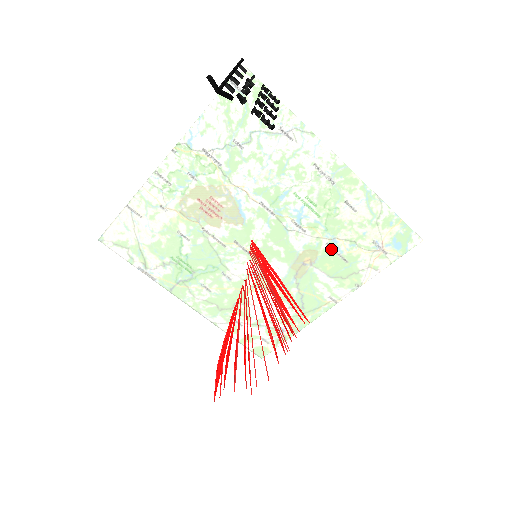
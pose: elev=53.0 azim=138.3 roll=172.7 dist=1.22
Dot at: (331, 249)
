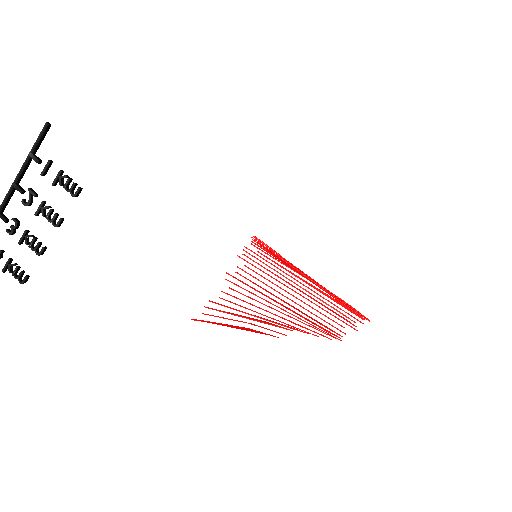
Dot at: occluded
